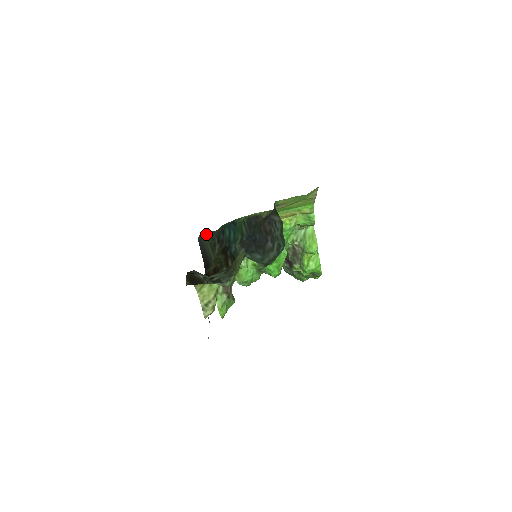
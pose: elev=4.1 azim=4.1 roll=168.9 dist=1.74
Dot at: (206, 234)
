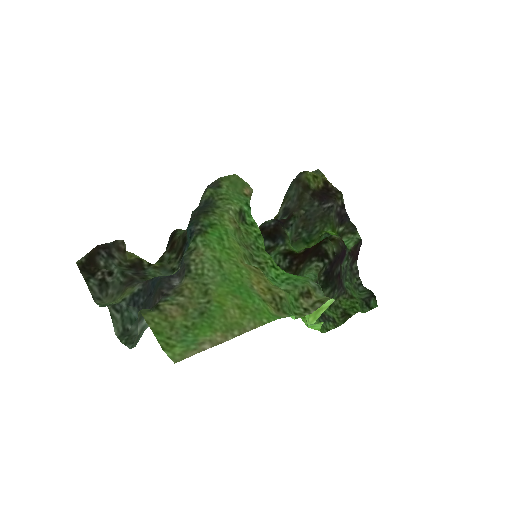
Dot at: (205, 194)
